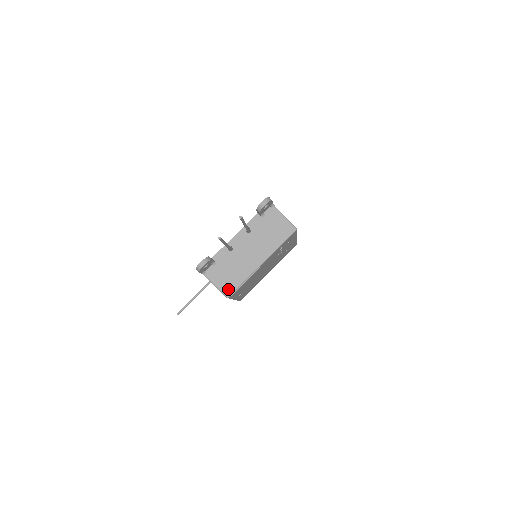
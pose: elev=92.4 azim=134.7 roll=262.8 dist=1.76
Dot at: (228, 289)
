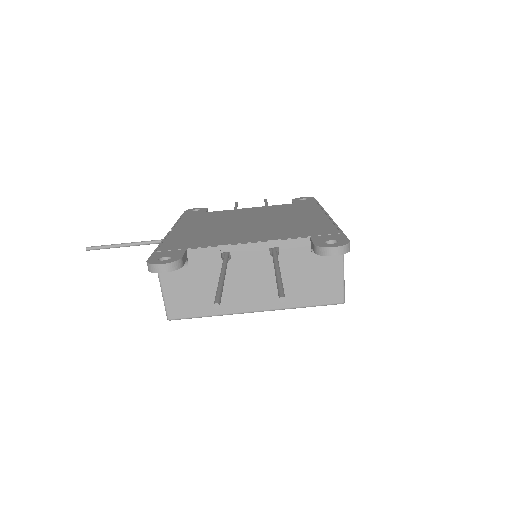
Dot at: (178, 310)
